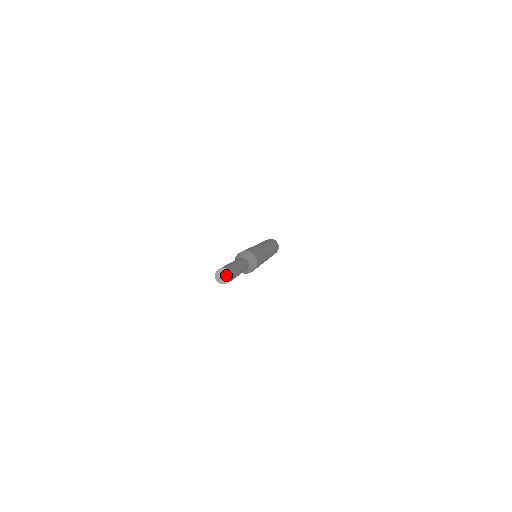
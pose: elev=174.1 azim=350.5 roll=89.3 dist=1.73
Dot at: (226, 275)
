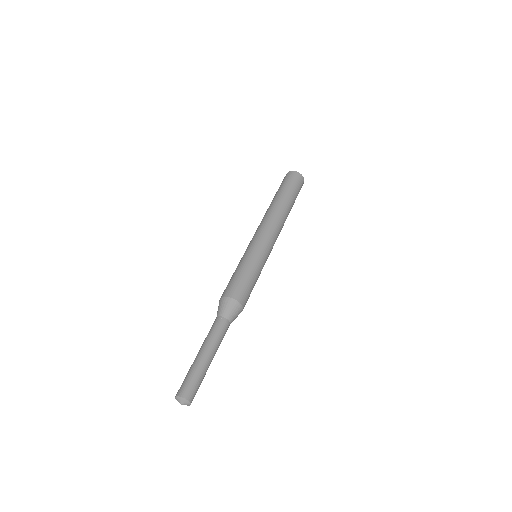
Dot at: (185, 404)
